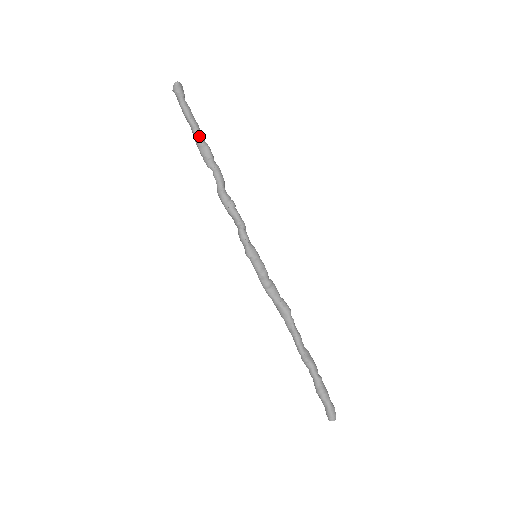
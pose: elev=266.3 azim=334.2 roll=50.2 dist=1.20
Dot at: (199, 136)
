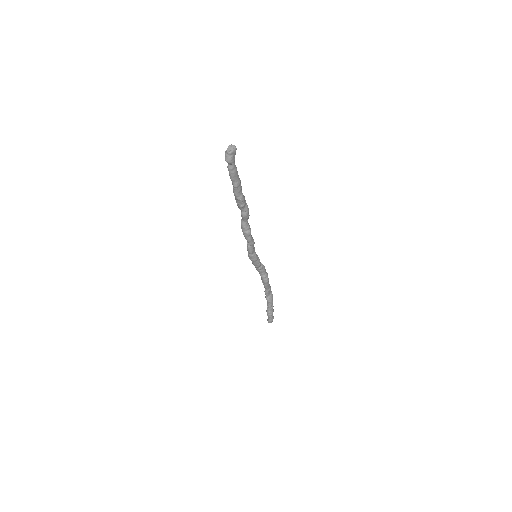
Dot at: (237, 193)
